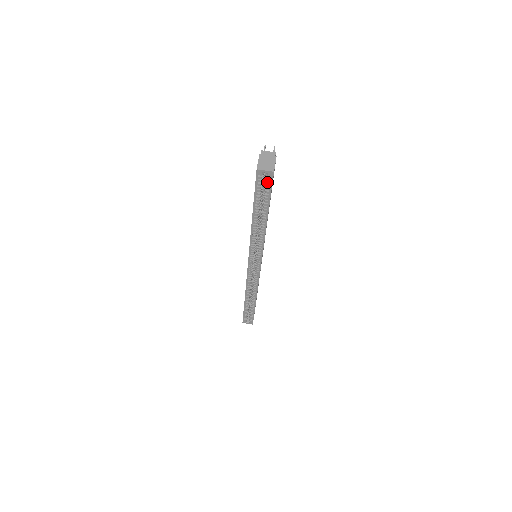
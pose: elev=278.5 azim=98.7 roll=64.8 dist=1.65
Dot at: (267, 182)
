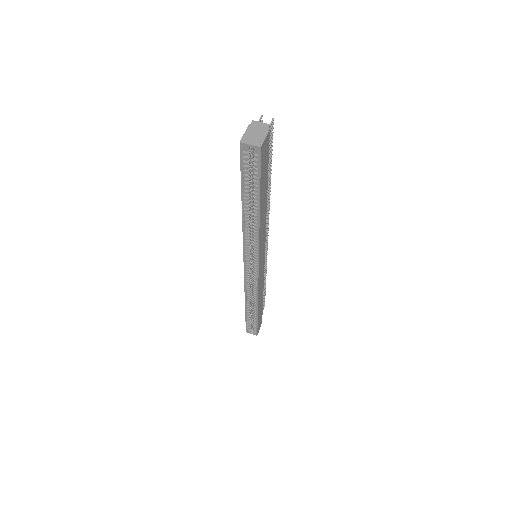
Dot at: (254, 161)
